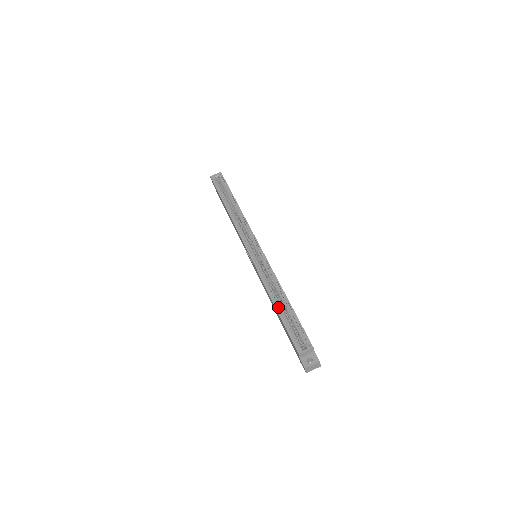
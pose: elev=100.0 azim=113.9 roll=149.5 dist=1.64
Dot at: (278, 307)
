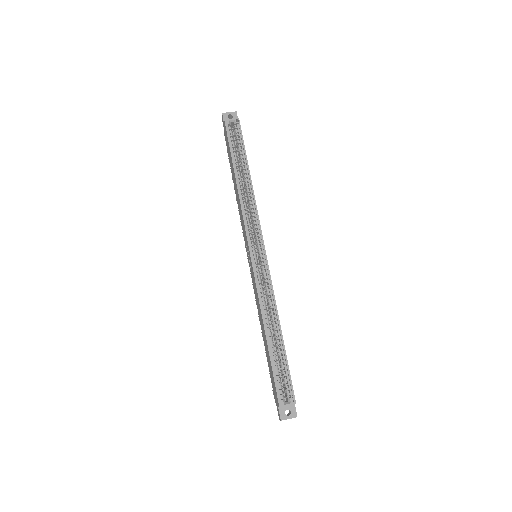
Dot at: (269, 341)
